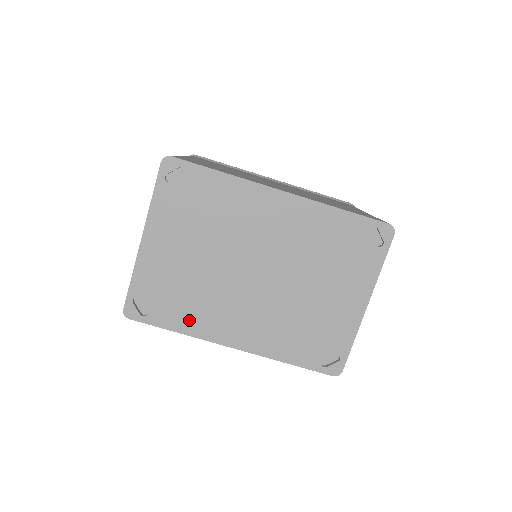
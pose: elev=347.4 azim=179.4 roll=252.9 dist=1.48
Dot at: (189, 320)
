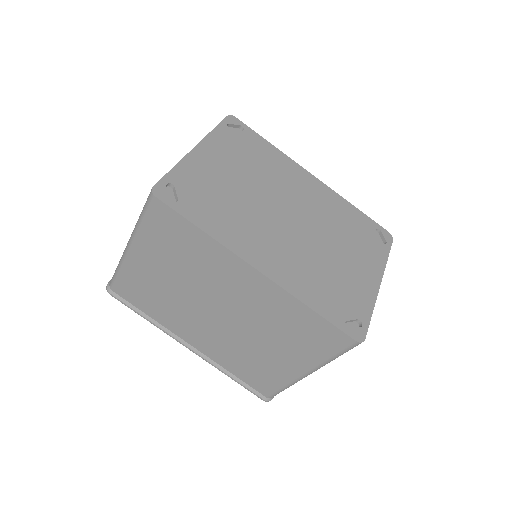
Dot at: (219, 226)
